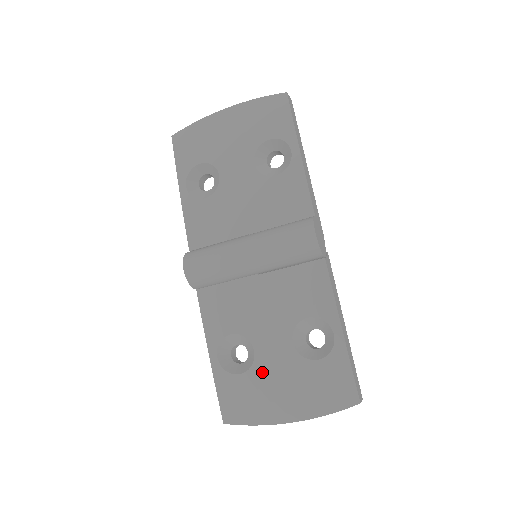
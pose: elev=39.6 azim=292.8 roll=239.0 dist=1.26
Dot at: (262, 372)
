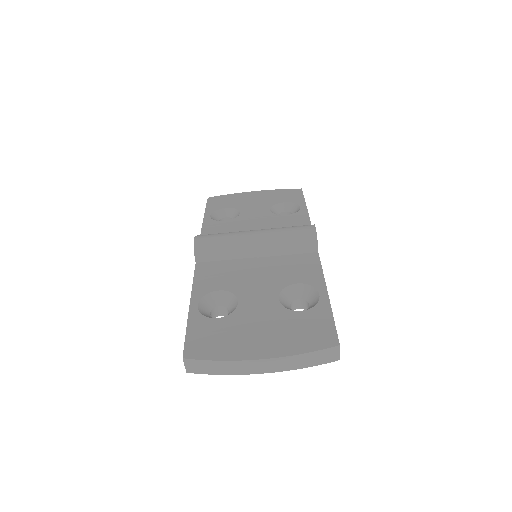
Dot at: (241, 317)
